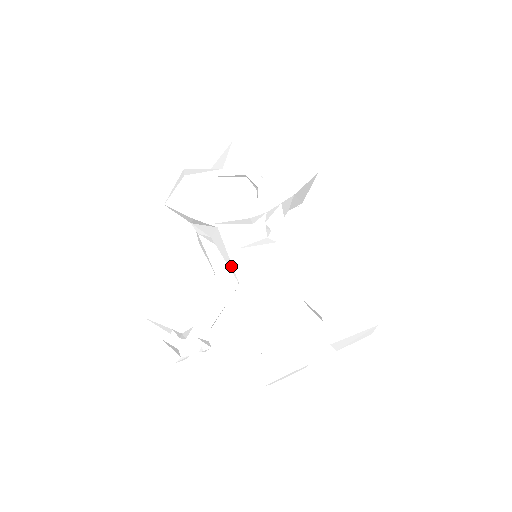
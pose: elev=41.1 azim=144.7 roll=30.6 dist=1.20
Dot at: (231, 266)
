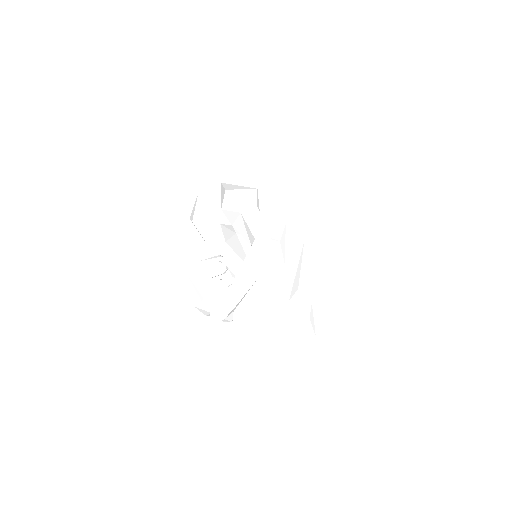
Dot at: occluded
